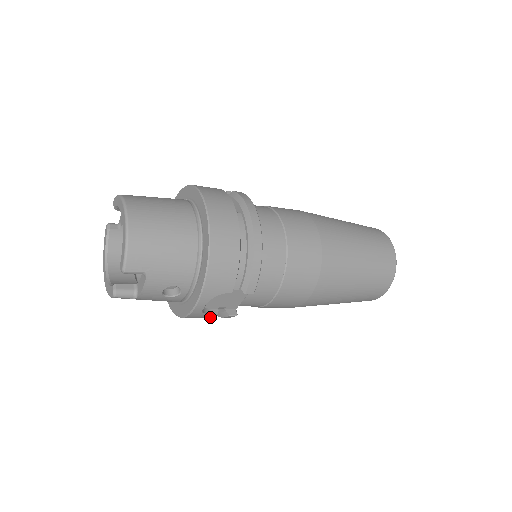
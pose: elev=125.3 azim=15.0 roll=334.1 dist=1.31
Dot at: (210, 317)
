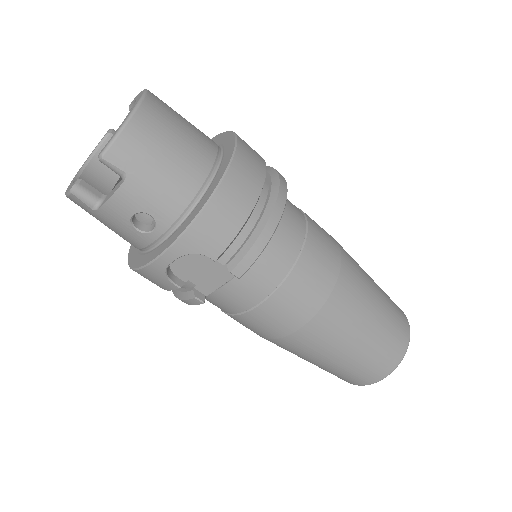
Dot at: (170, 288)
